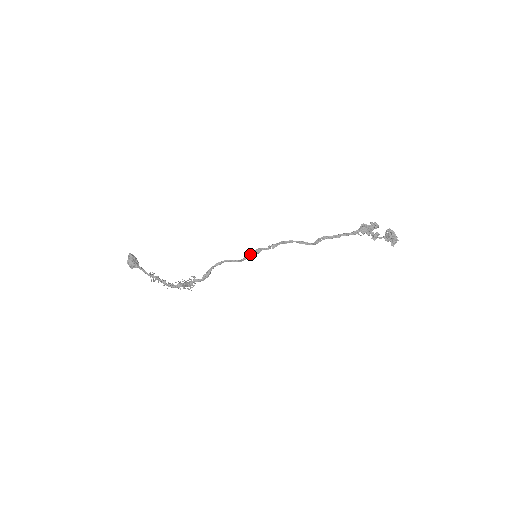
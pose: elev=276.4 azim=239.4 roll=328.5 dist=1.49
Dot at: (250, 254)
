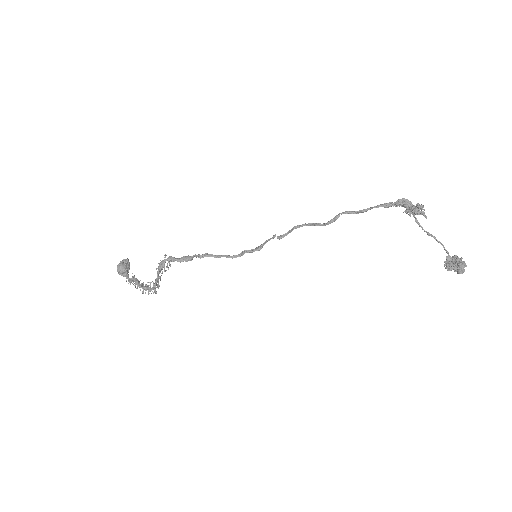
Dot at: (249, 250)
